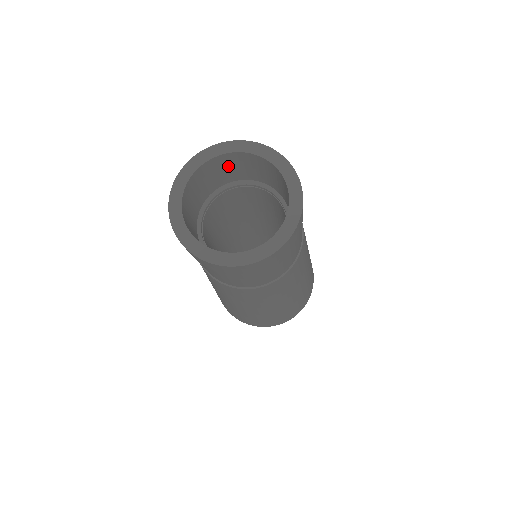
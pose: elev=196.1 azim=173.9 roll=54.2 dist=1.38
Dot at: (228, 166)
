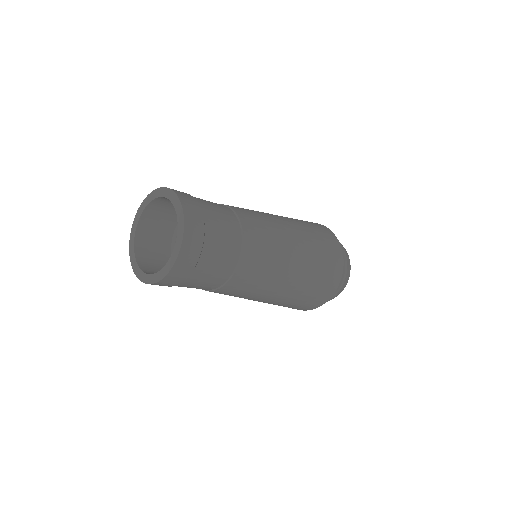
Dot at: occluded
